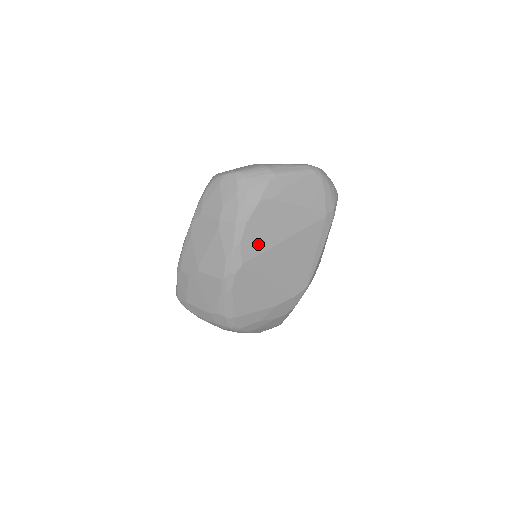
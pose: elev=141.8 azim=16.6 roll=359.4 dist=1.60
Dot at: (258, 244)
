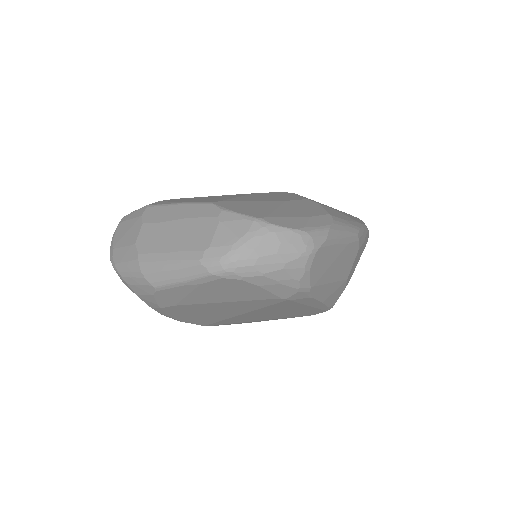
Dot at: (205, 319)
